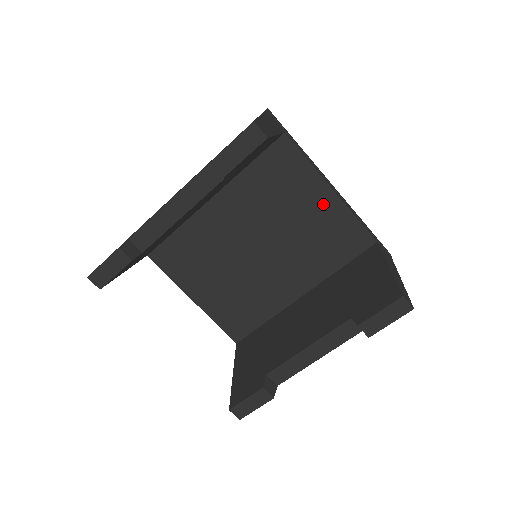
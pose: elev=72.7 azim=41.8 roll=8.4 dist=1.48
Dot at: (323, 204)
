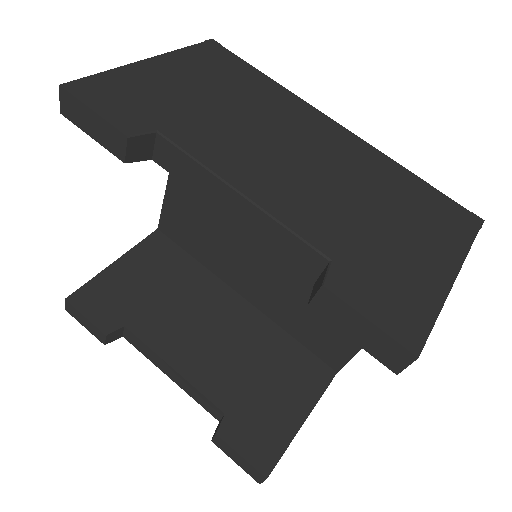
Dot at: occluded
